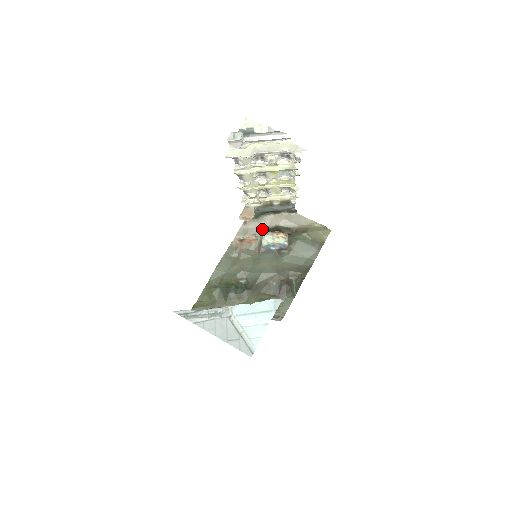
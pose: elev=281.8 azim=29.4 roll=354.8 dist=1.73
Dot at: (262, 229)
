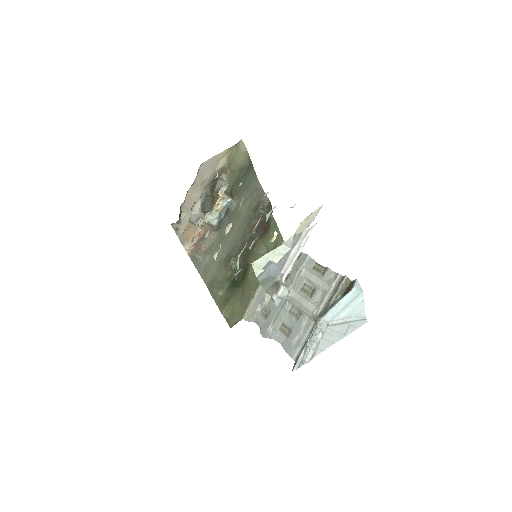
Dot at: (196, 215)
